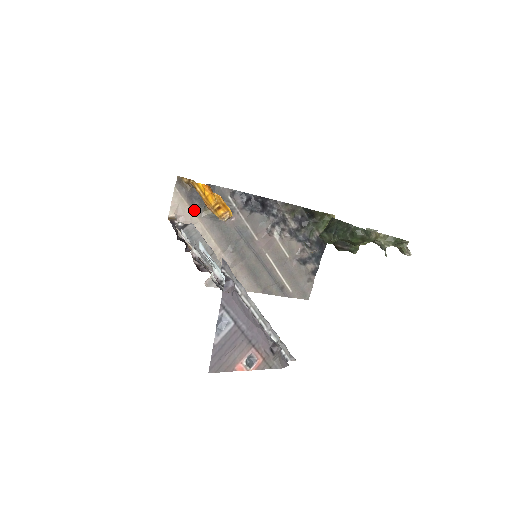
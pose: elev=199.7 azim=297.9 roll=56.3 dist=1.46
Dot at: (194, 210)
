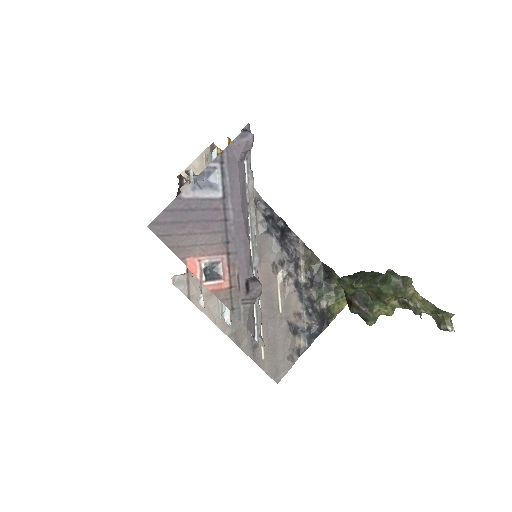
Dot at: occluded
